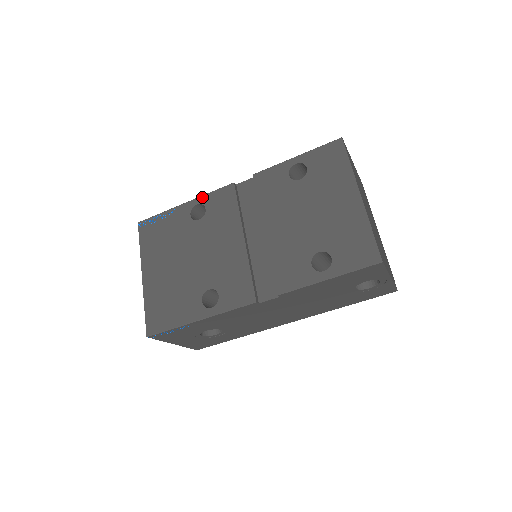
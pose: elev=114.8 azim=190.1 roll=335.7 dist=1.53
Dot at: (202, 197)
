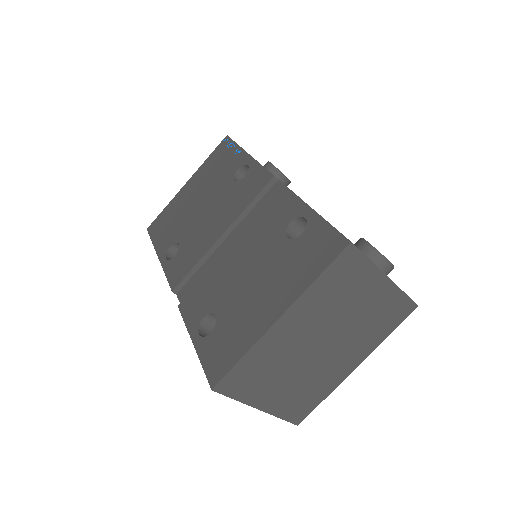
Dot at: (255, 162)
